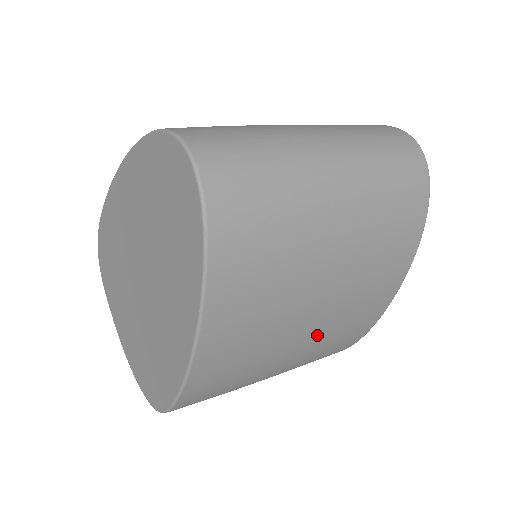
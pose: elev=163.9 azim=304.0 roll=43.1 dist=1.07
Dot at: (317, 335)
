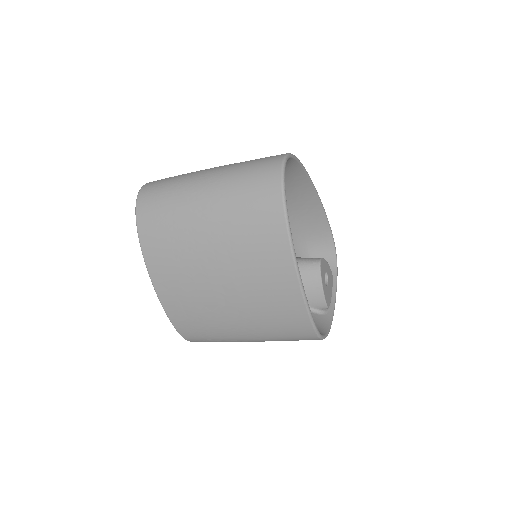
Dot at: (239, 297)
